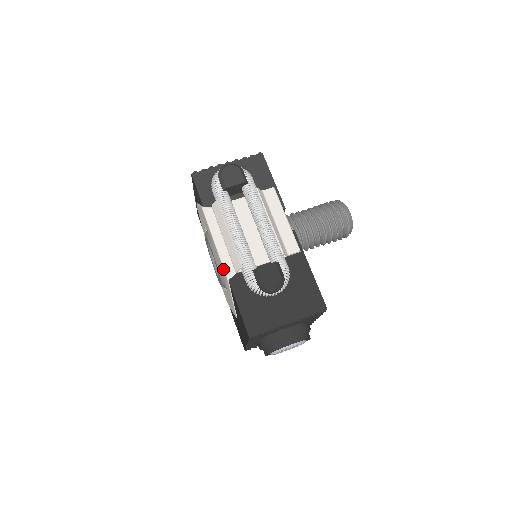
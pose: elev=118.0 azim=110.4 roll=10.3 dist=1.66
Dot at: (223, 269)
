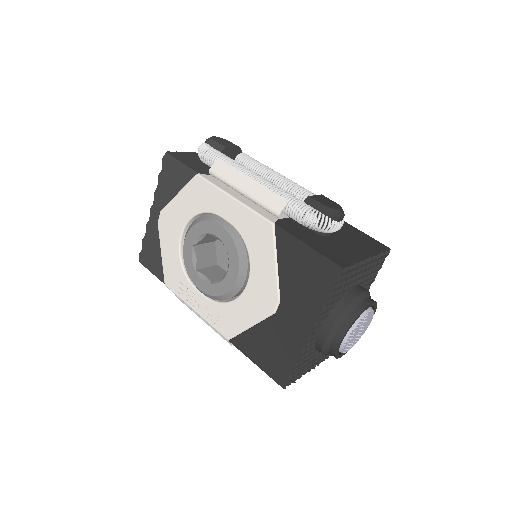
Dot at: (258, 218)
